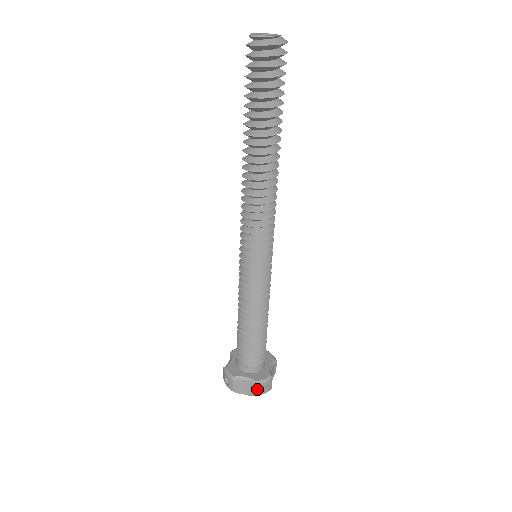
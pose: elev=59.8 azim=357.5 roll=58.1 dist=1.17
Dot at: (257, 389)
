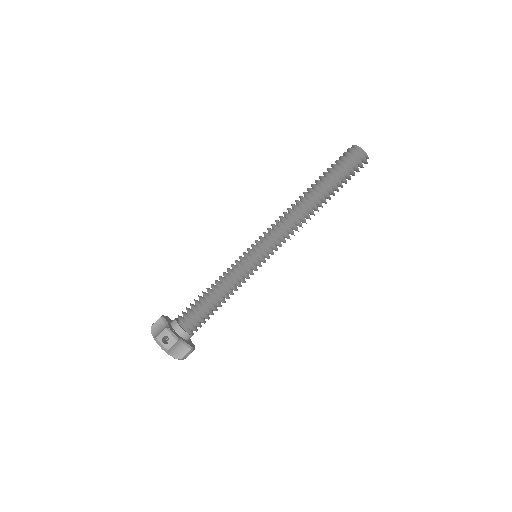
Dot at: (187, 354)
